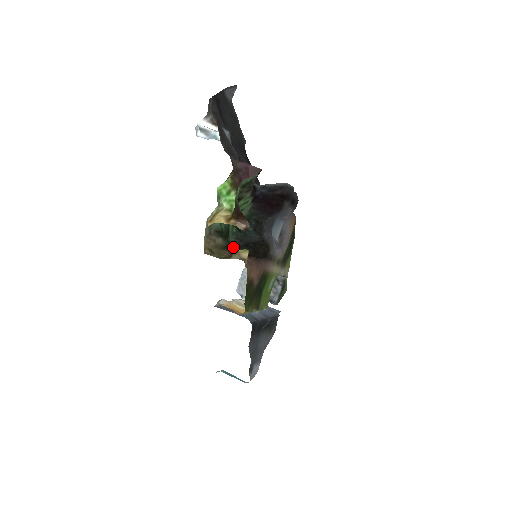
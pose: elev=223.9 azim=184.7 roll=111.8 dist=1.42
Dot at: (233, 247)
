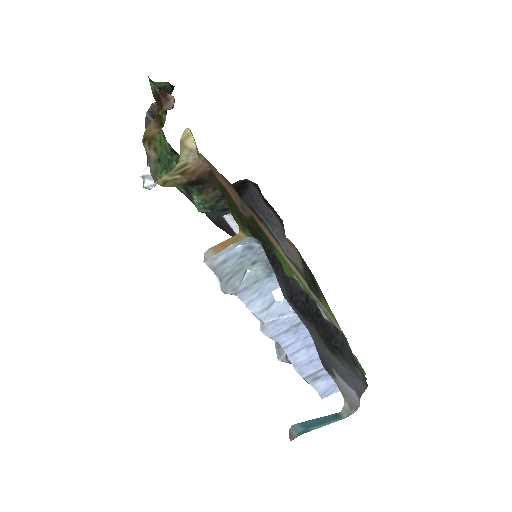
Dot at: (193, 185)
